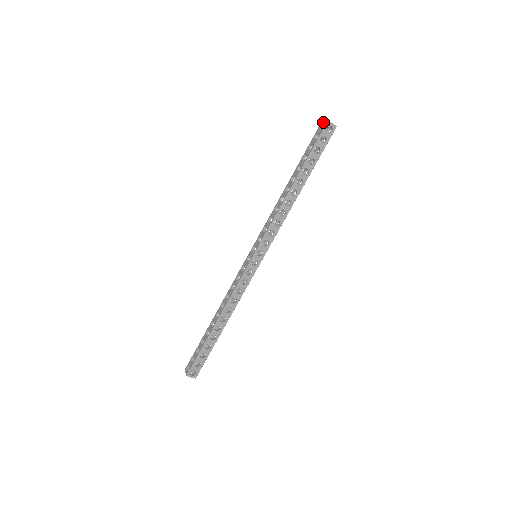
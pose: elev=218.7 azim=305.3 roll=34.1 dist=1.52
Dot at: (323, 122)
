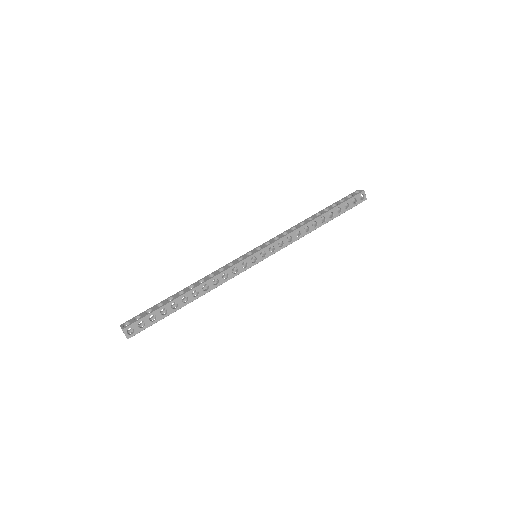
Dot at: (358, 190)
